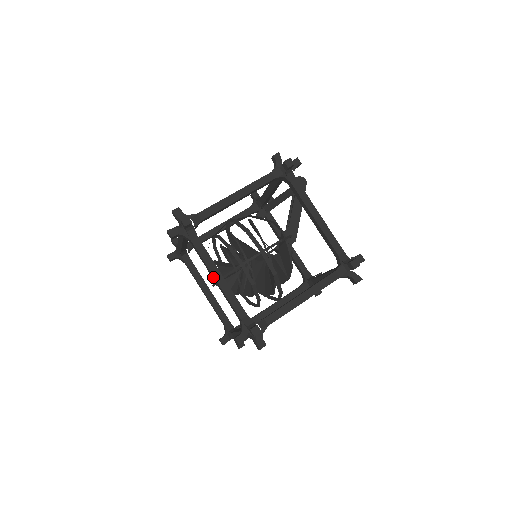
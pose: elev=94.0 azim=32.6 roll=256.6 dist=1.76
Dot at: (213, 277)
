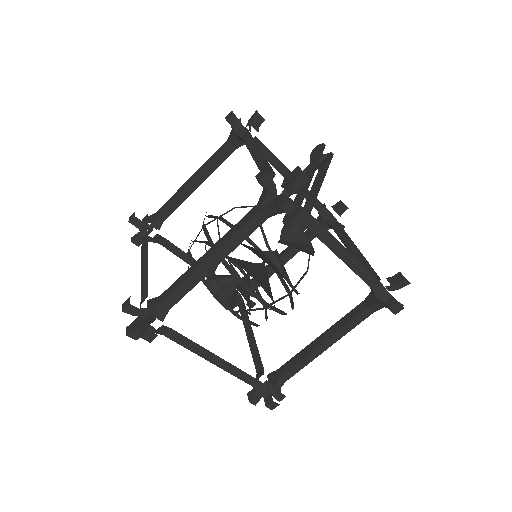
Dot at: occluded
